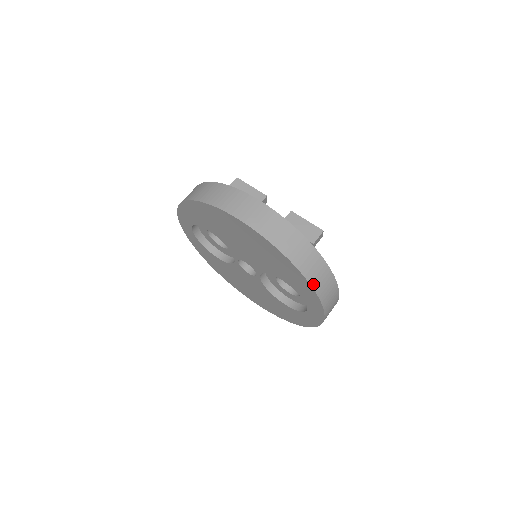
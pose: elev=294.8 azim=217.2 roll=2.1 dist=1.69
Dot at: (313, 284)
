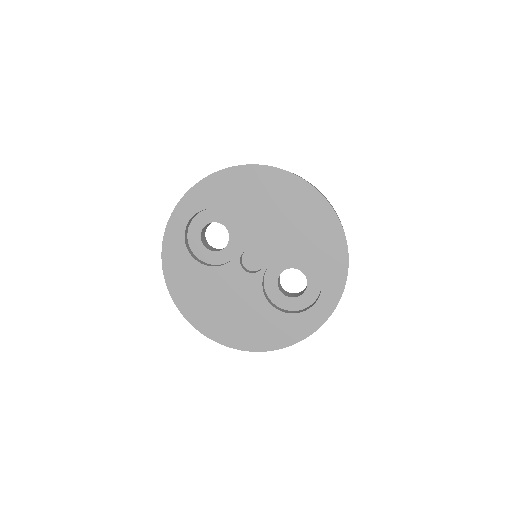
Dot at: occluded
